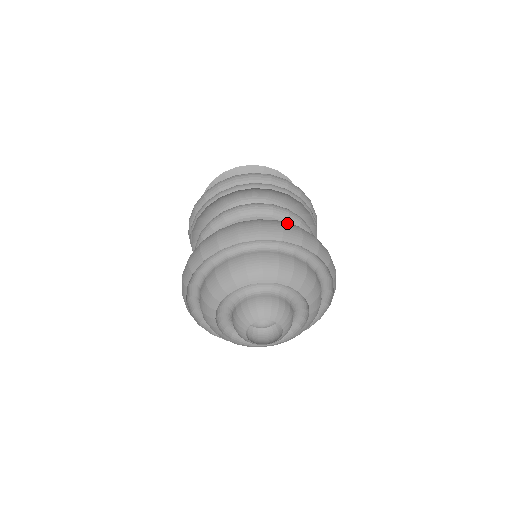
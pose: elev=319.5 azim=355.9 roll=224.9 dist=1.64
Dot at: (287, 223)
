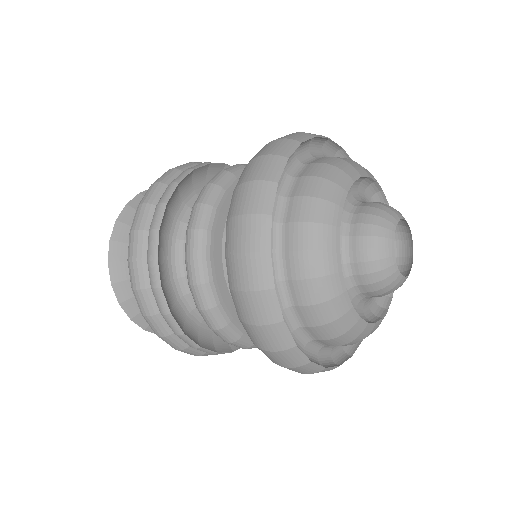
Dot at: occluded
